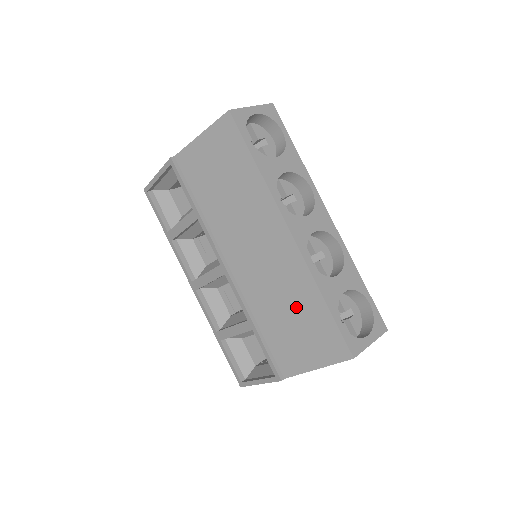
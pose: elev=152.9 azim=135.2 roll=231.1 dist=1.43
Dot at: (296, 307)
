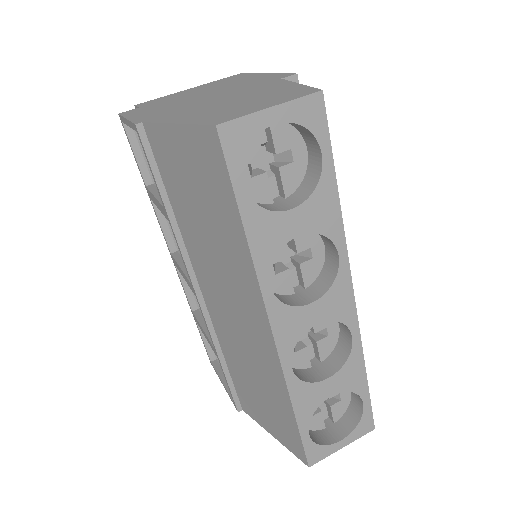
Dot at: (264, 387)
